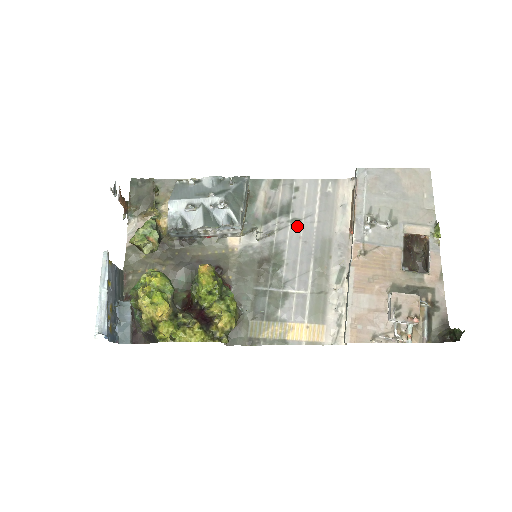
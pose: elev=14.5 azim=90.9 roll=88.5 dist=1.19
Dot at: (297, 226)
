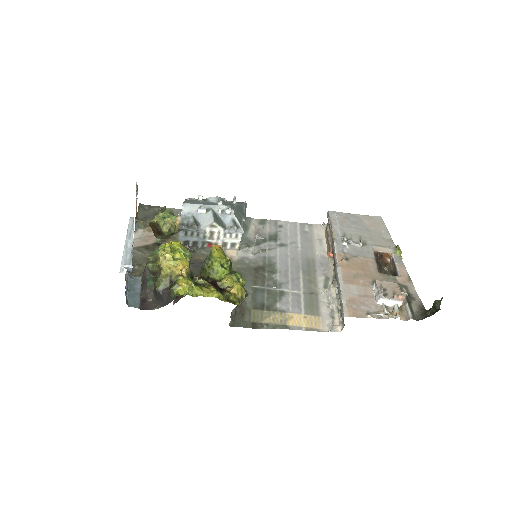
Dot at: (285, 248)
